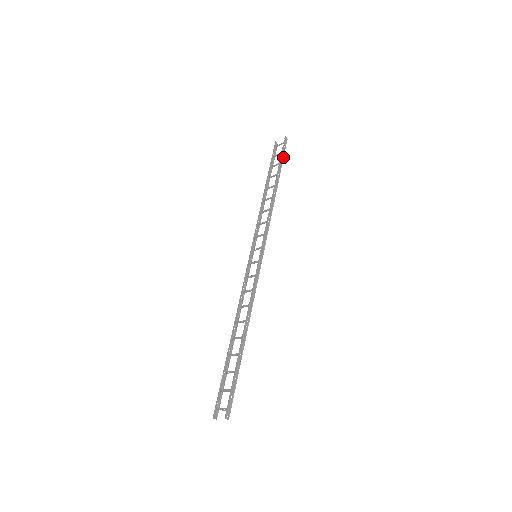
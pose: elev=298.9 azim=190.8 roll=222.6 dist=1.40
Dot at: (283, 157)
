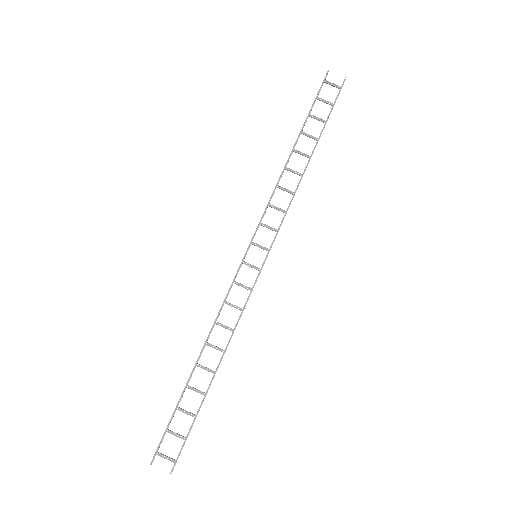
Dot at: occluded
